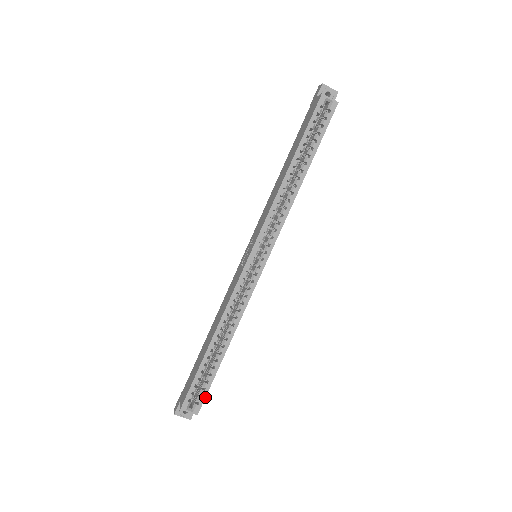
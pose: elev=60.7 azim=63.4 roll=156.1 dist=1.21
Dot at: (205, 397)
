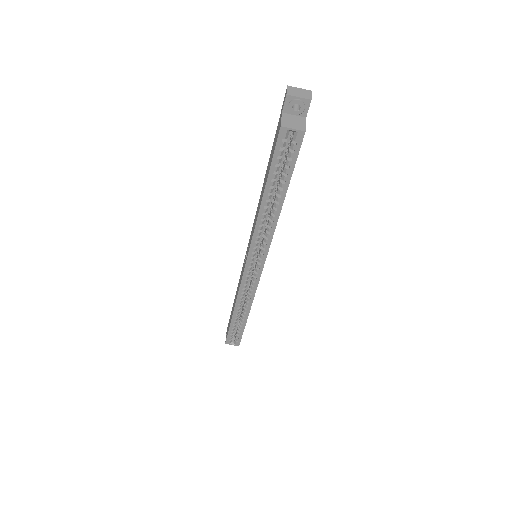
Dot at: occluded
